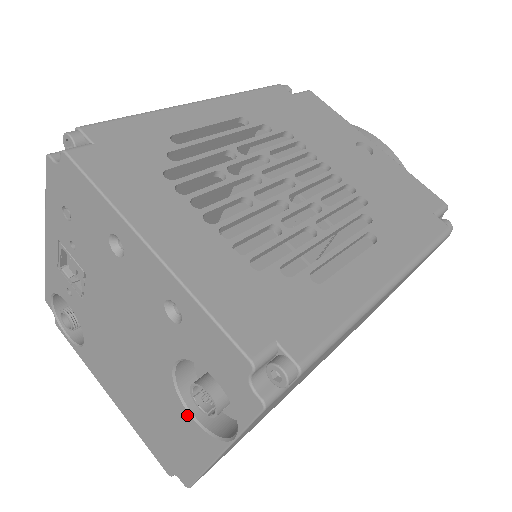
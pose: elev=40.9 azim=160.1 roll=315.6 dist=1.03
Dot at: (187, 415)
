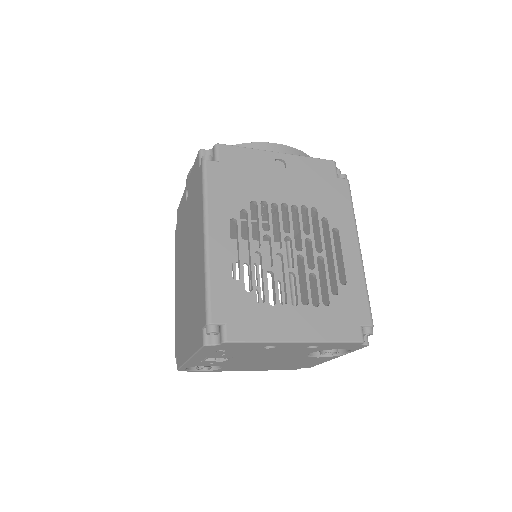
Dot at: (316, 358)
